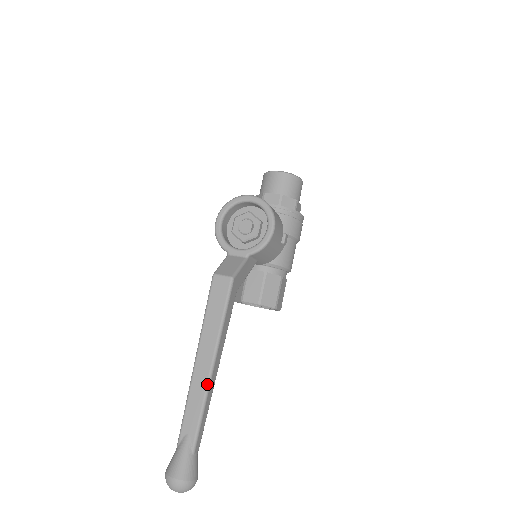
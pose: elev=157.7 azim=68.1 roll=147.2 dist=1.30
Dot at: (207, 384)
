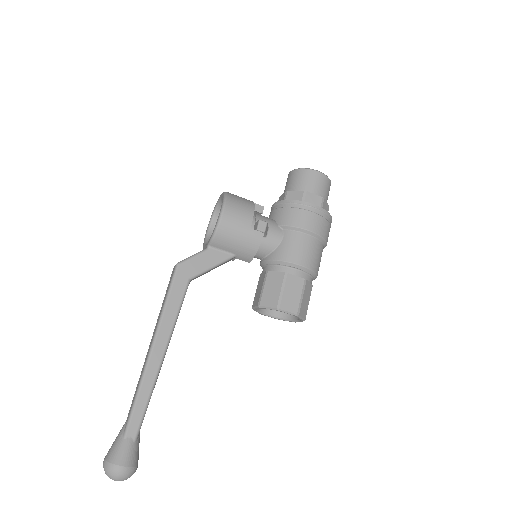
Dot at: (144, 366)
